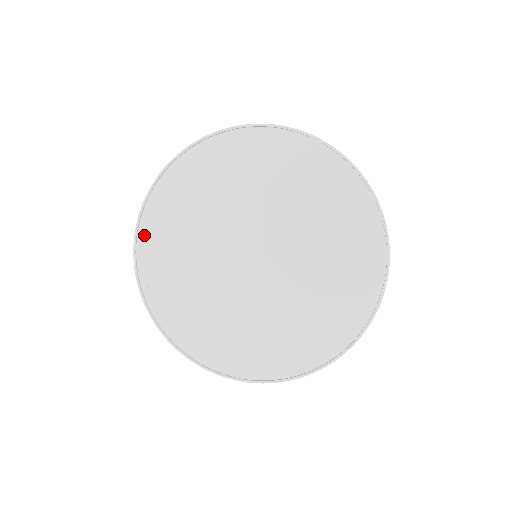
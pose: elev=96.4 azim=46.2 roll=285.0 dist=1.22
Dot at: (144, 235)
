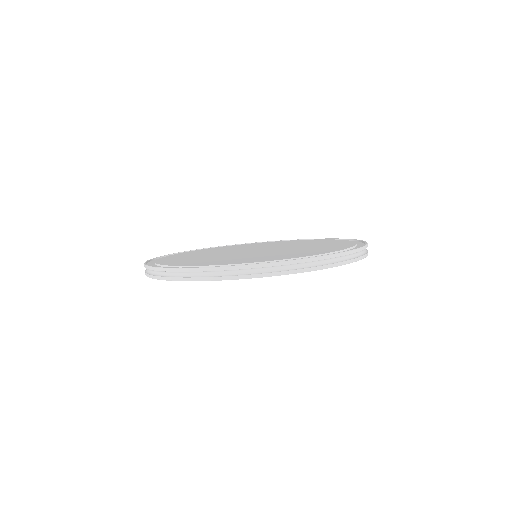
Dot at: occluded
